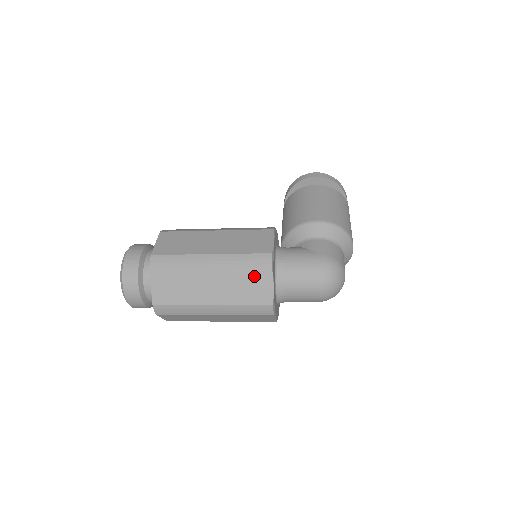
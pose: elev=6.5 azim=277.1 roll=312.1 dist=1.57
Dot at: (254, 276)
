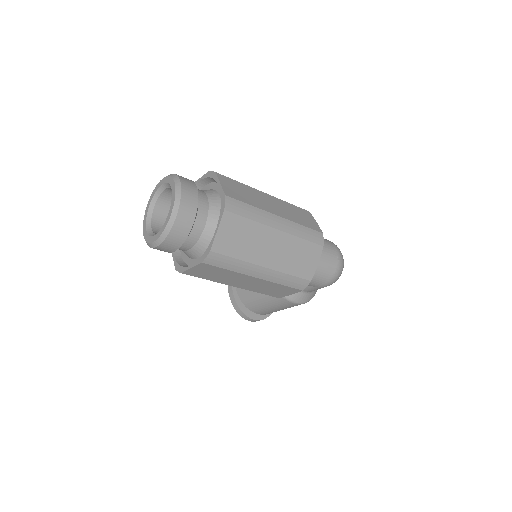
Dot at: (301, 211)
